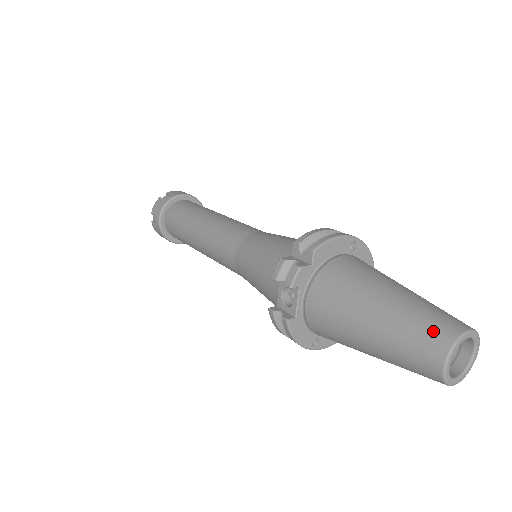
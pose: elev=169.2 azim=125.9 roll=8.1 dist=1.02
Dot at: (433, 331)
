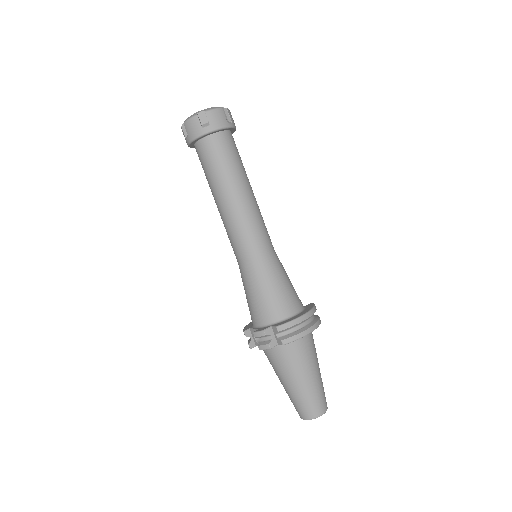
Dot at: (308, 410)
